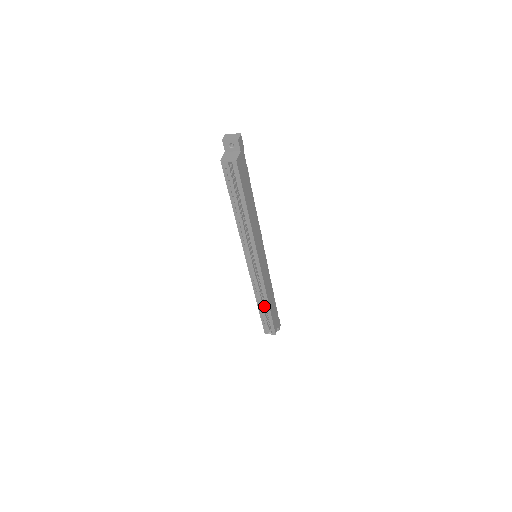
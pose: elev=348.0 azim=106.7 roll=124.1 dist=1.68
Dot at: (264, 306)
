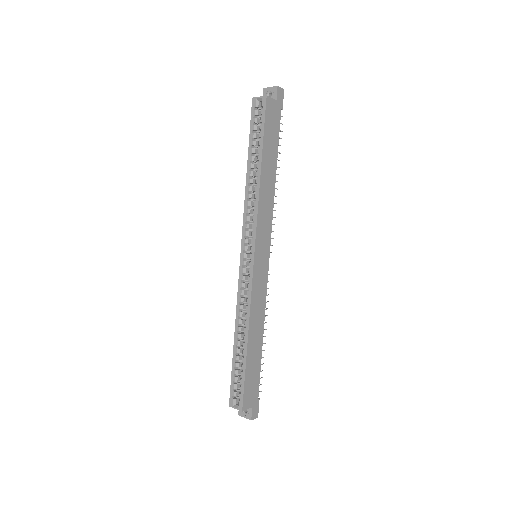
Dot at: occluded
